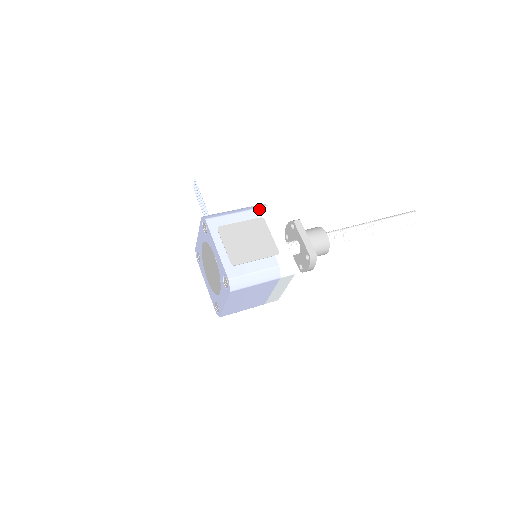
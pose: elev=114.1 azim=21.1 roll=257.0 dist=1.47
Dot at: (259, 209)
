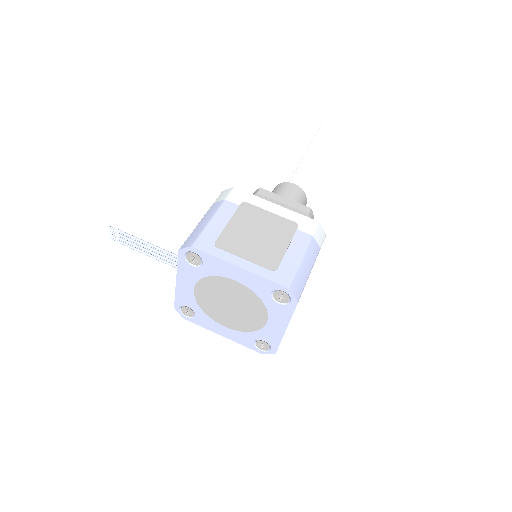
Dot at: (230, 196)
